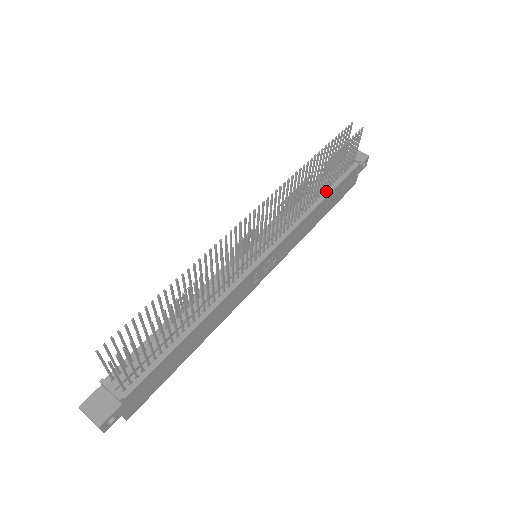
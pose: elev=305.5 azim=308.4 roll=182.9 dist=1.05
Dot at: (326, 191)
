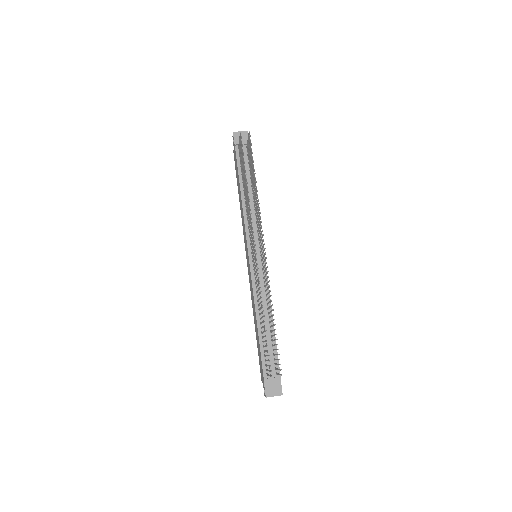
Dot at: occluded
